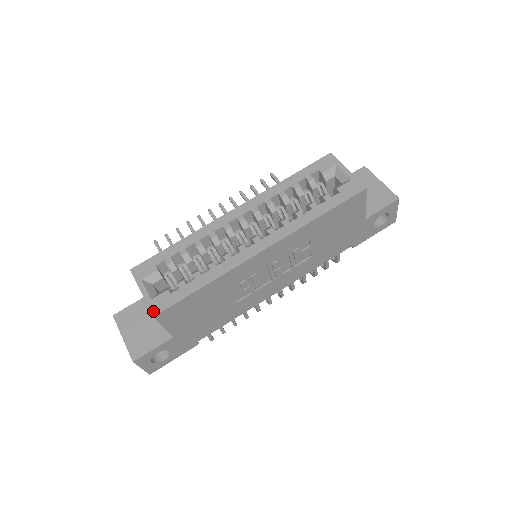
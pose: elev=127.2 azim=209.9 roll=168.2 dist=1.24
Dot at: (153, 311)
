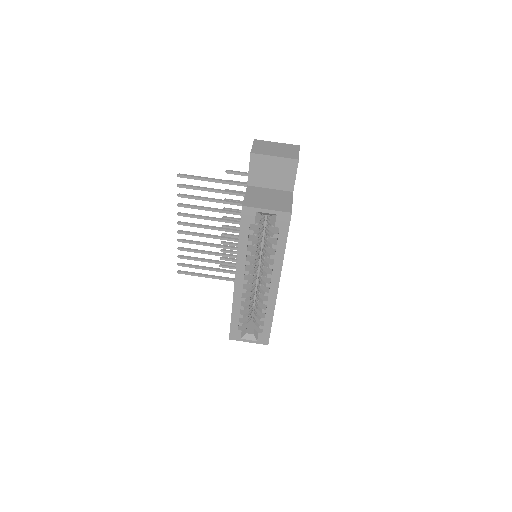
Dot at: (265, 344)
